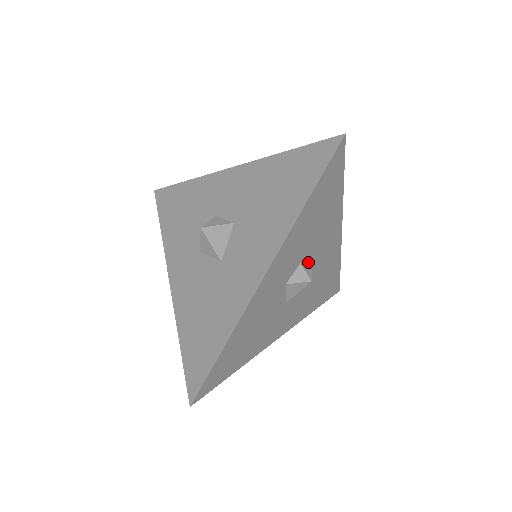
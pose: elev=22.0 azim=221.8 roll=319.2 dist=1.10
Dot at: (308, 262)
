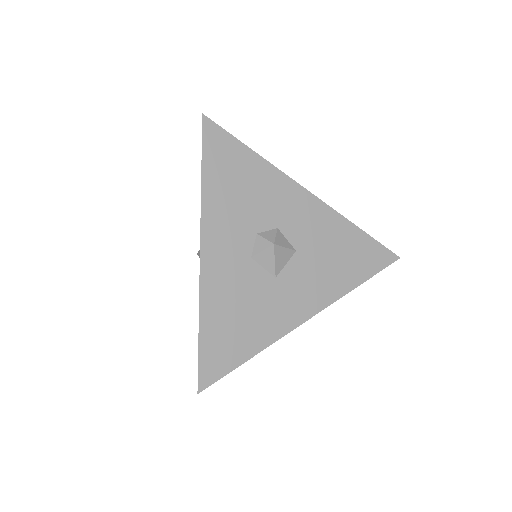
Dot at: (271, 231)
